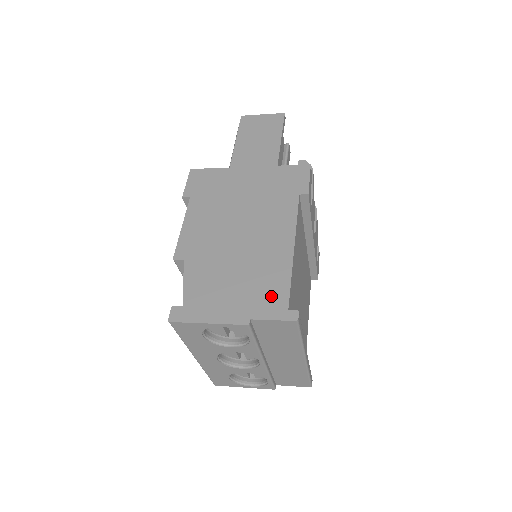
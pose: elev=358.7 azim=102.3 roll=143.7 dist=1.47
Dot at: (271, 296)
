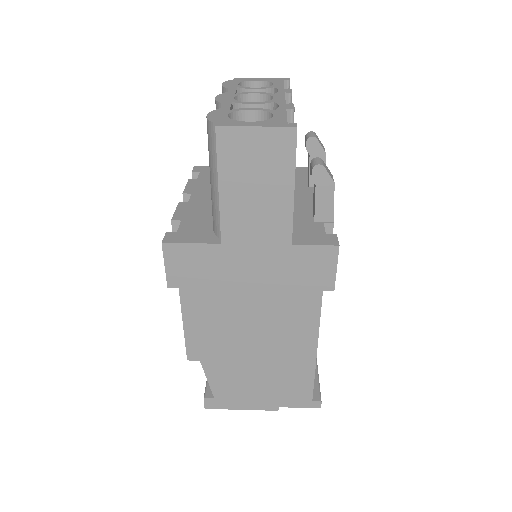
Dot at: (296, 392)
